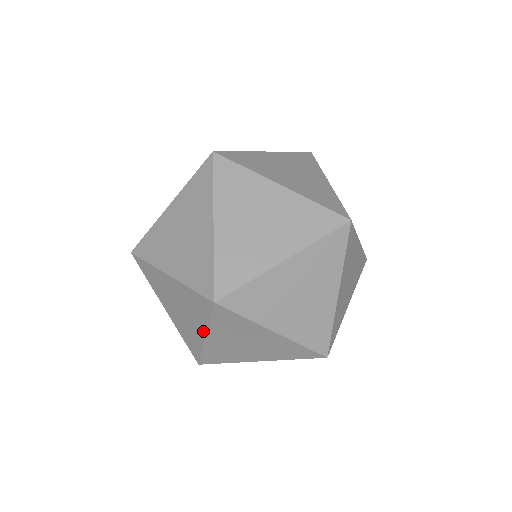
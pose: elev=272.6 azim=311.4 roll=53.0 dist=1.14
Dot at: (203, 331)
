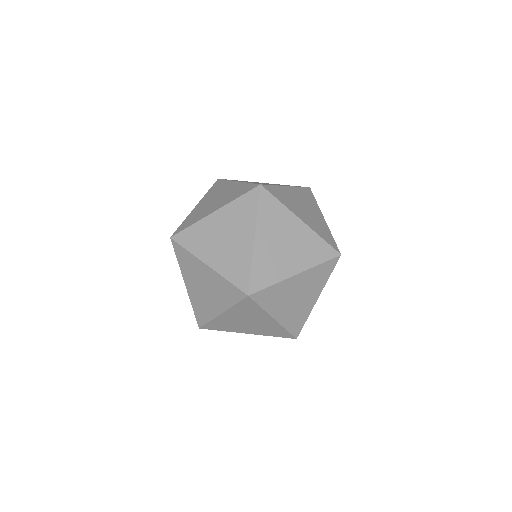
Dot at: (269, 317)
